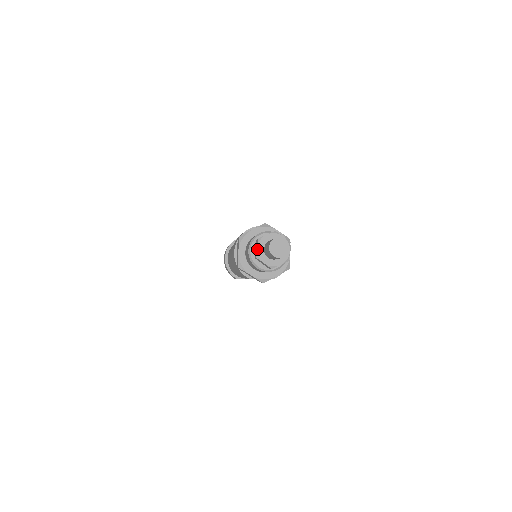
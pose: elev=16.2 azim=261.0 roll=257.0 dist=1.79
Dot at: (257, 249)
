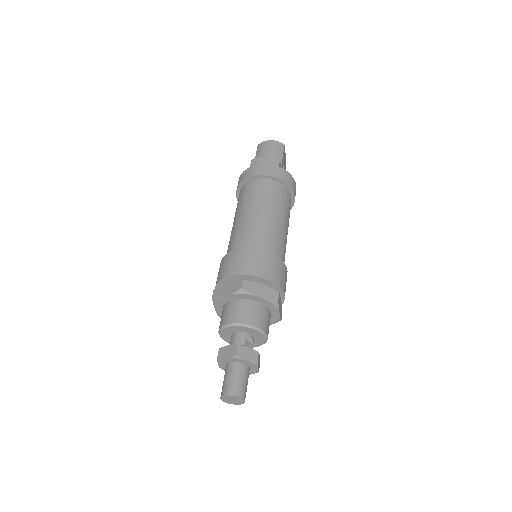
Dot at: occluded
